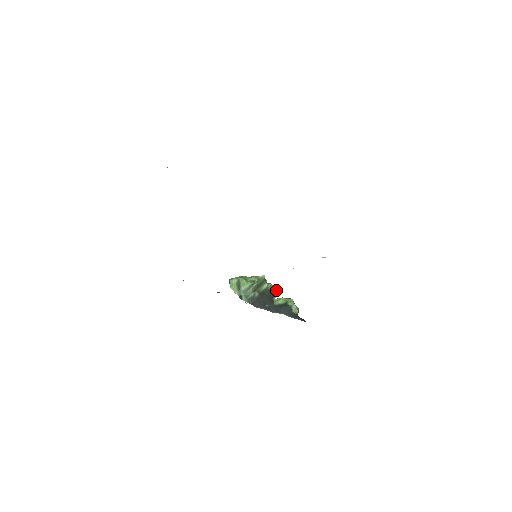
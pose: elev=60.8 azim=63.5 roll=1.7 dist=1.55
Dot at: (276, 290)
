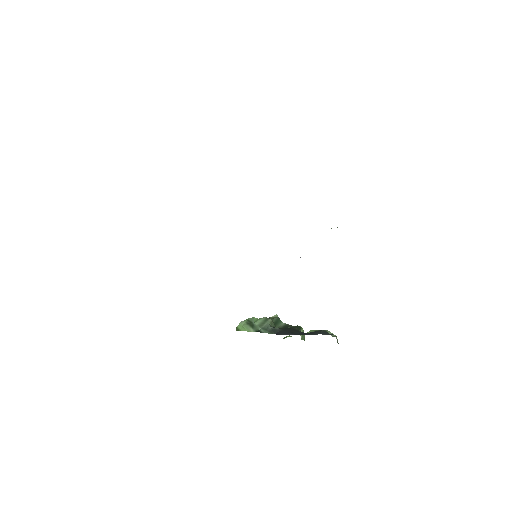
Dot at: (298, 326)
